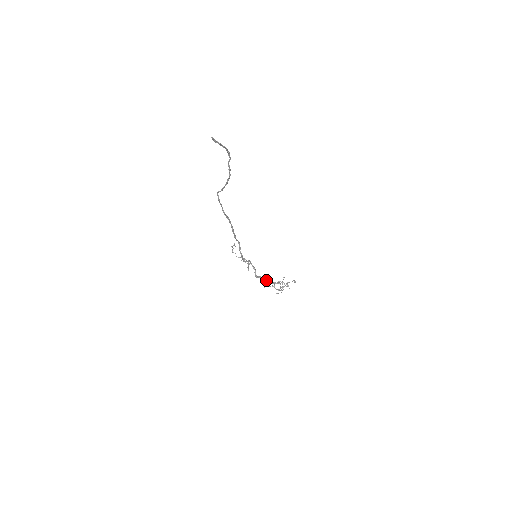
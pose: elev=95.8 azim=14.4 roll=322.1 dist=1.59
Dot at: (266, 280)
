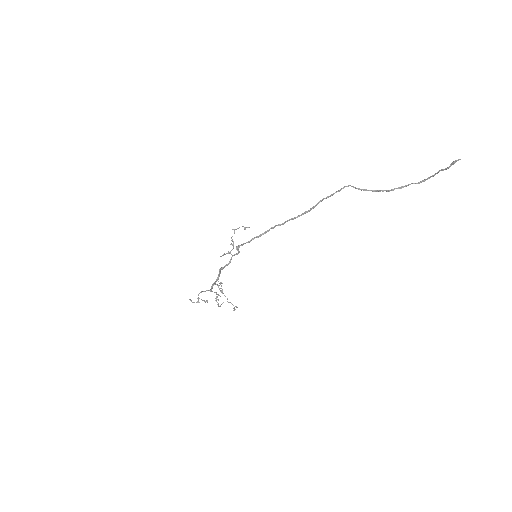
Dot at: occluded
